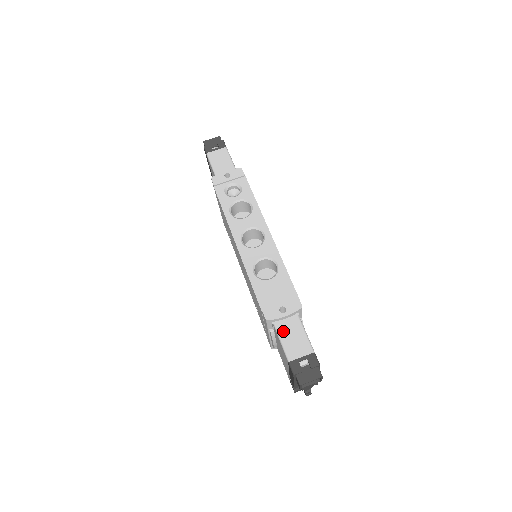
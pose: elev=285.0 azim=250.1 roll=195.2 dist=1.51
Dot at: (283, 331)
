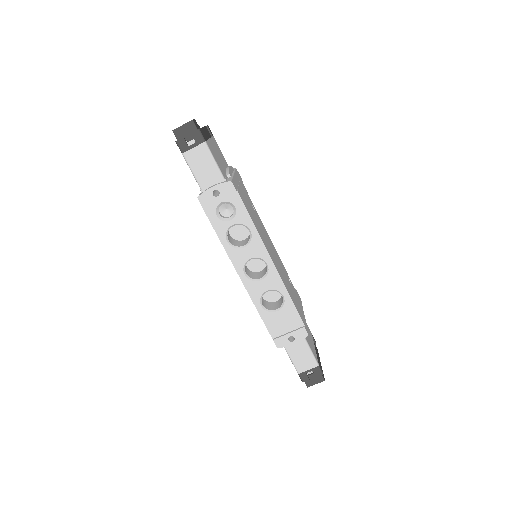
Dot at: (292, 352)
